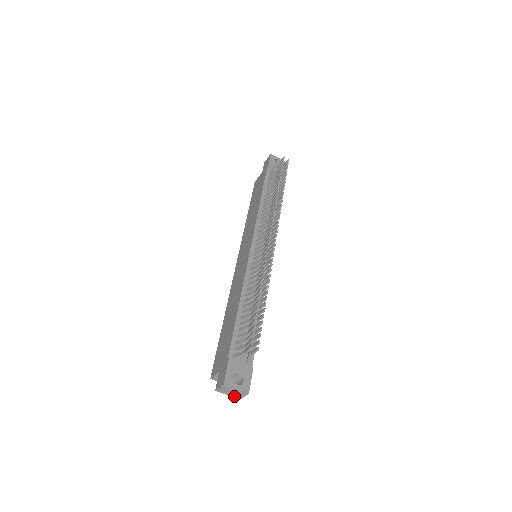
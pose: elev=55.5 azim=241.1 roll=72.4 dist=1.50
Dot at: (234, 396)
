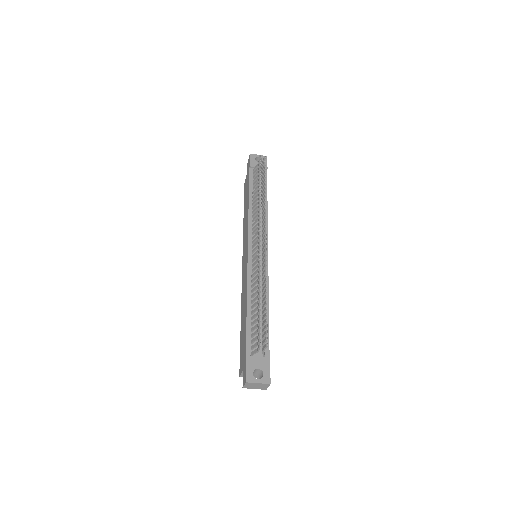
Dot at: (260, 388)
